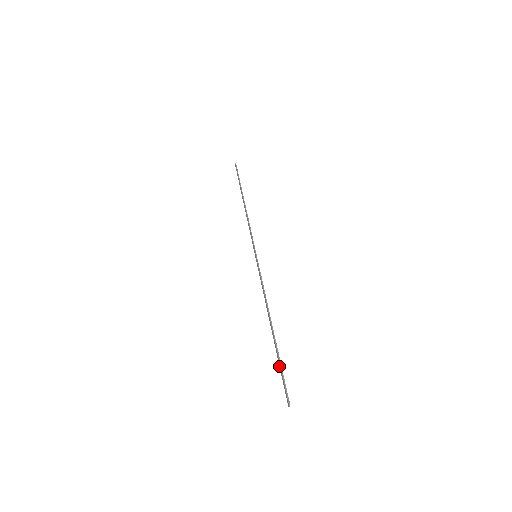
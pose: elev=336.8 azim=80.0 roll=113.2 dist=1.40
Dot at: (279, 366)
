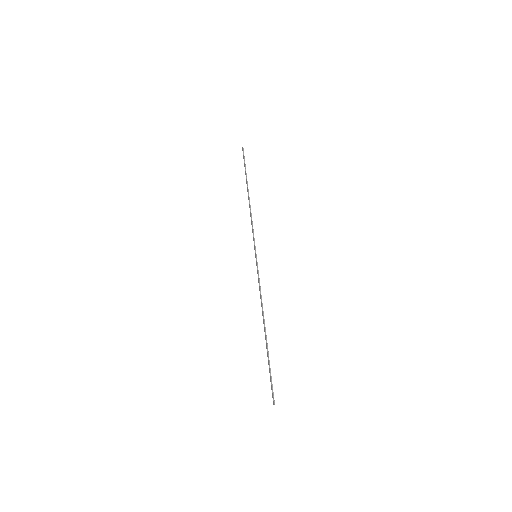
Dot at: occluded
